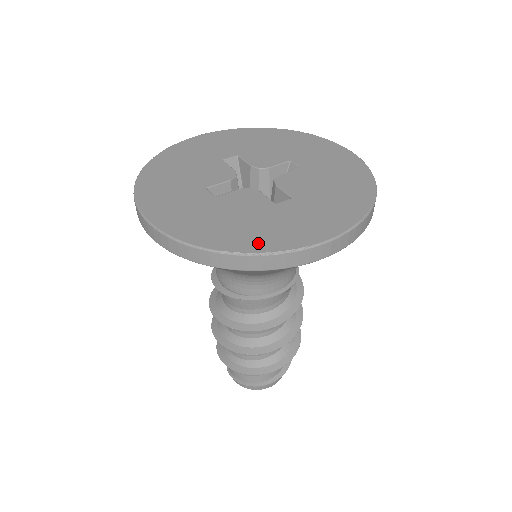
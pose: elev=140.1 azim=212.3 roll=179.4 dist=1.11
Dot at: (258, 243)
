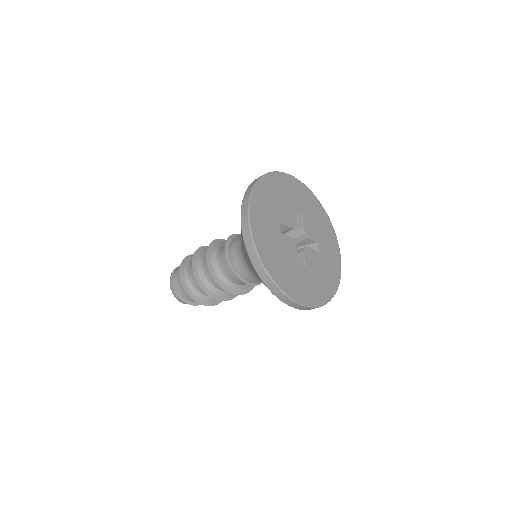
Dot at: (279, 278)
